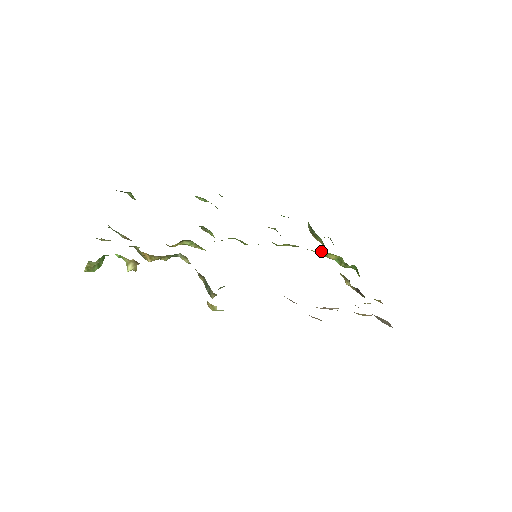
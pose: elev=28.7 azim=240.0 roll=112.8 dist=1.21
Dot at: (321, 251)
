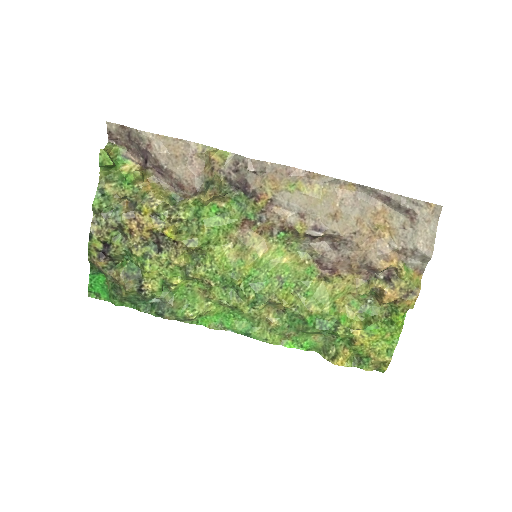
Dot at: (336, 312)
